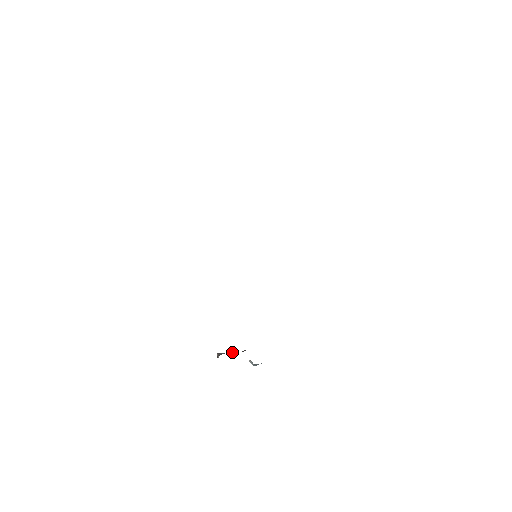
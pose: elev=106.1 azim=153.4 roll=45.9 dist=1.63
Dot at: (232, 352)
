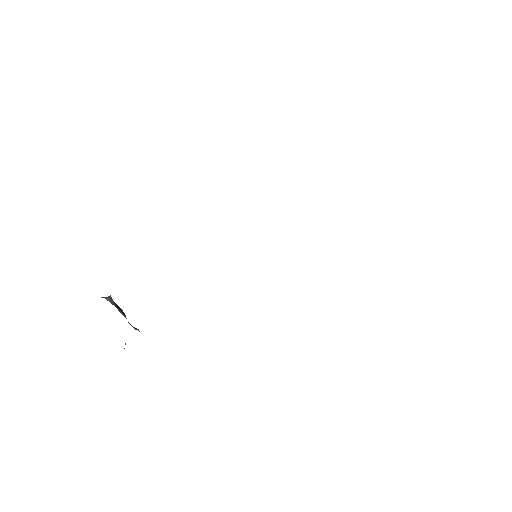
Dot at: (122, 313)
